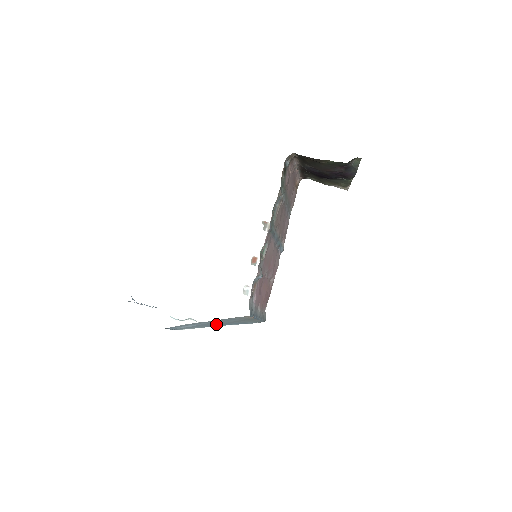
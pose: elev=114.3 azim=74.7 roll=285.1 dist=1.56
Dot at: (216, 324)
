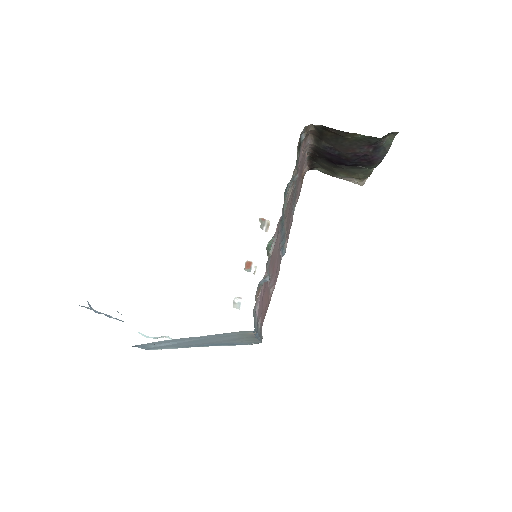
Dot at: (202, 343)
